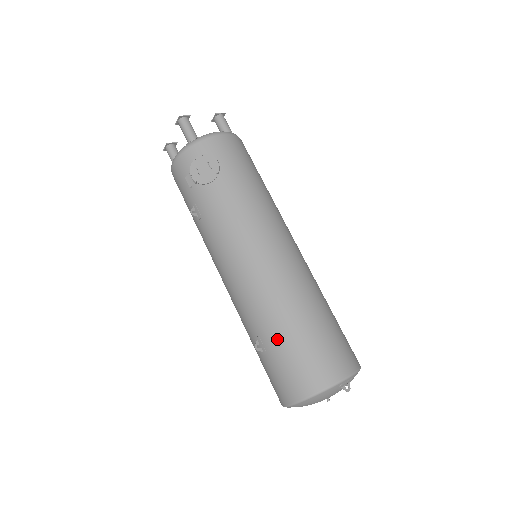
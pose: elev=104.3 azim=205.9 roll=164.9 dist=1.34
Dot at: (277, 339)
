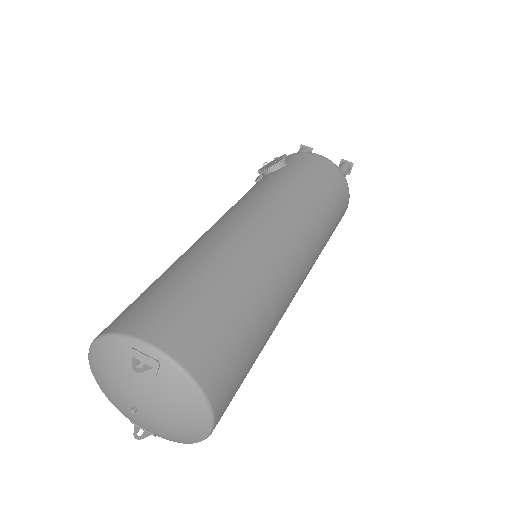
Dot at: (155, 280)
